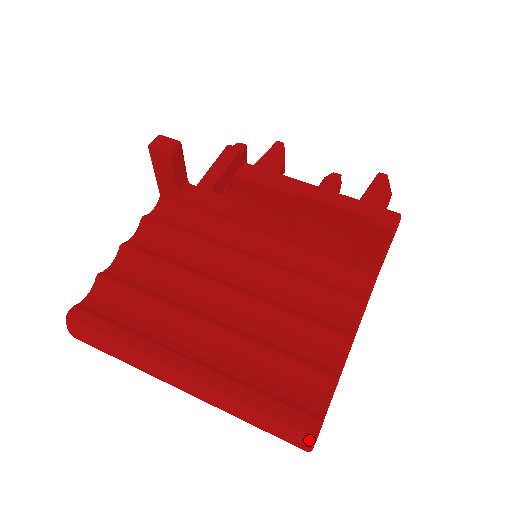
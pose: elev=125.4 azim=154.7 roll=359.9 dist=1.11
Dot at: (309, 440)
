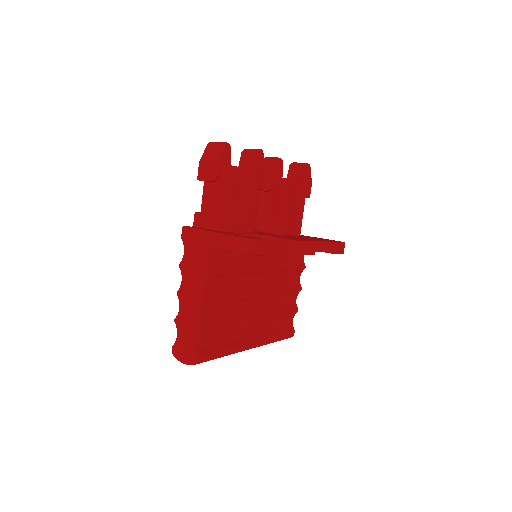
Dot at: occluded
